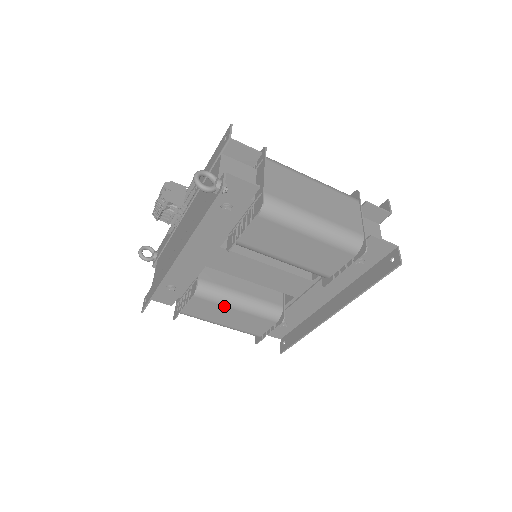
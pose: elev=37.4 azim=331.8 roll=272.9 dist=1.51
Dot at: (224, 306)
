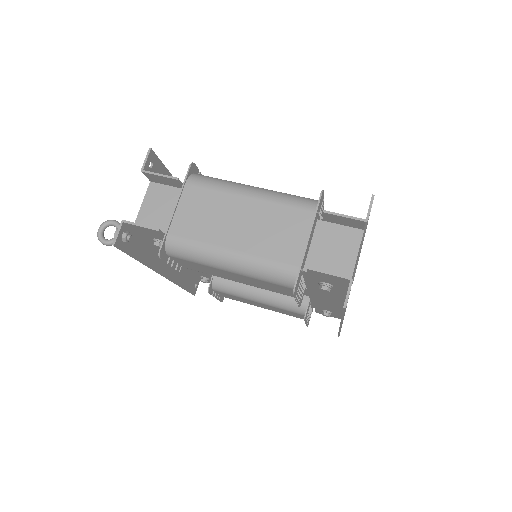
Dot at: (246, 299)
